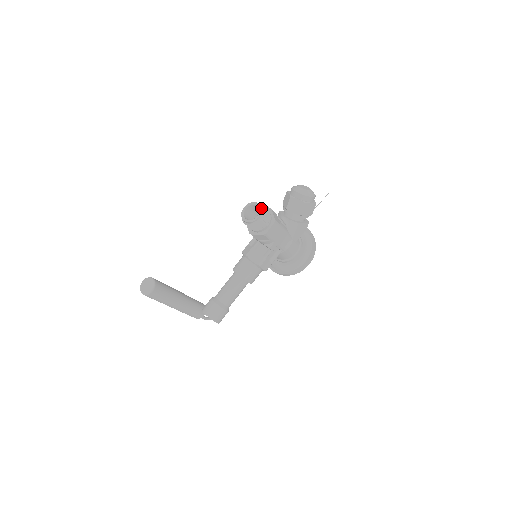
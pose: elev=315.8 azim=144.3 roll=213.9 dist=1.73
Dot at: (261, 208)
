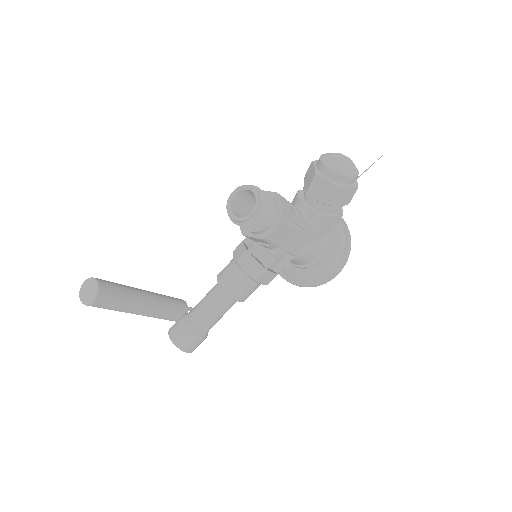
Dot at: (259, 198)
